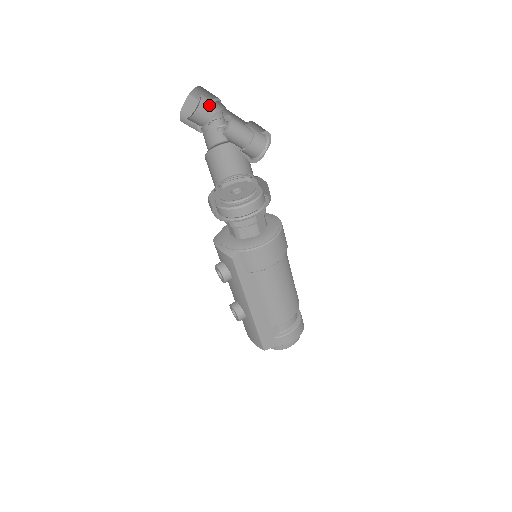
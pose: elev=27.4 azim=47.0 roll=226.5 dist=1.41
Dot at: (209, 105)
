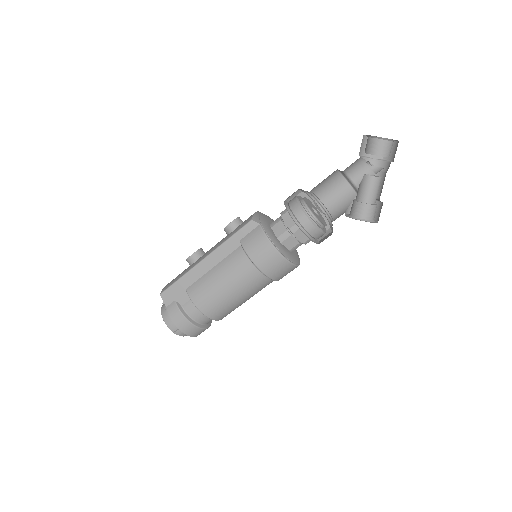
Dot at: (386, 150)
